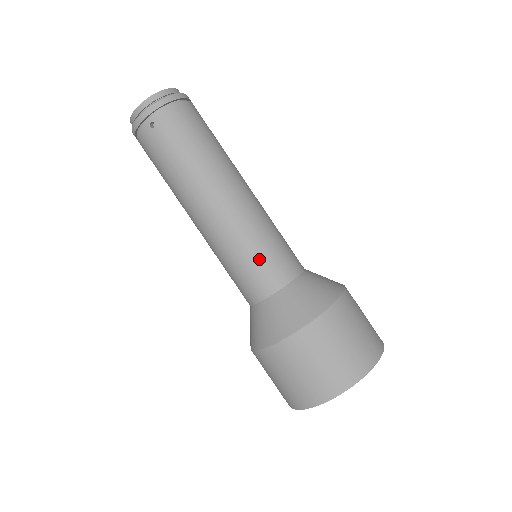
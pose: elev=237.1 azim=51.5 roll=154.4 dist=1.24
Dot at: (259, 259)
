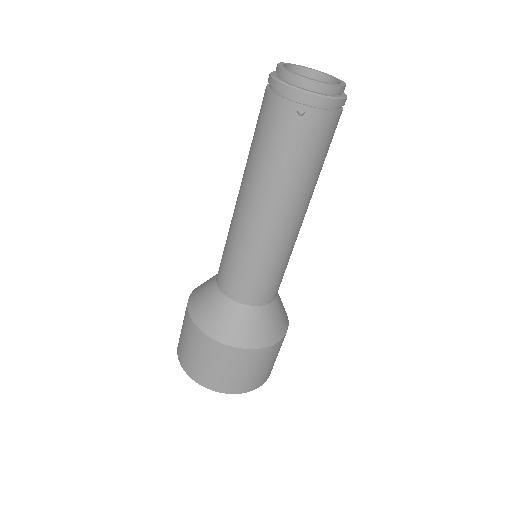
Dot at: (263, 278)
